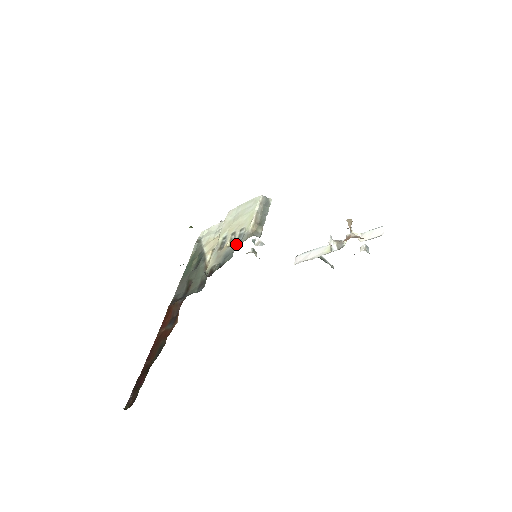
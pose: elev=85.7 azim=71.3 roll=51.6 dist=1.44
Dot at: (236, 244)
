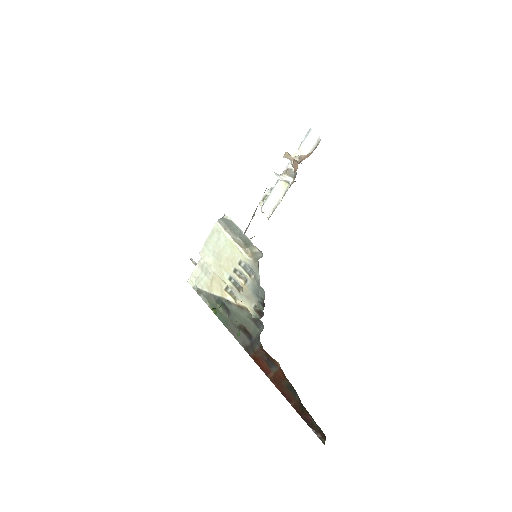
Dot at: (252, 278)
